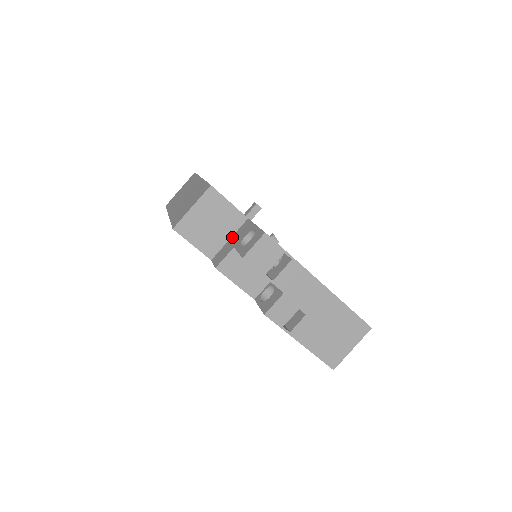
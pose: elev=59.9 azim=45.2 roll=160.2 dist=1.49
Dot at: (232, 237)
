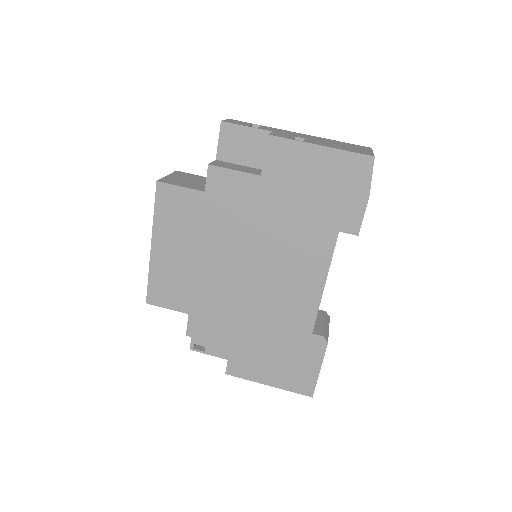
Dot at: occluded
